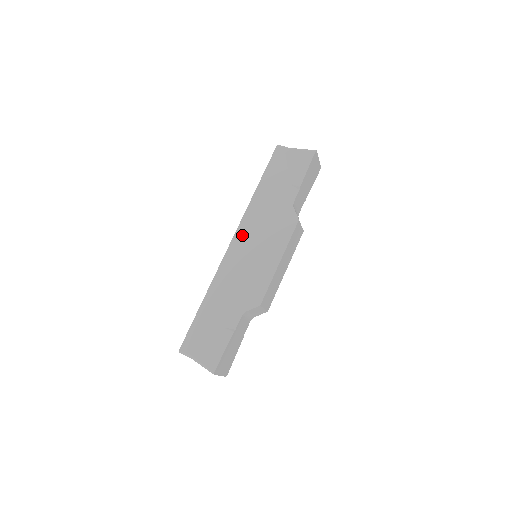
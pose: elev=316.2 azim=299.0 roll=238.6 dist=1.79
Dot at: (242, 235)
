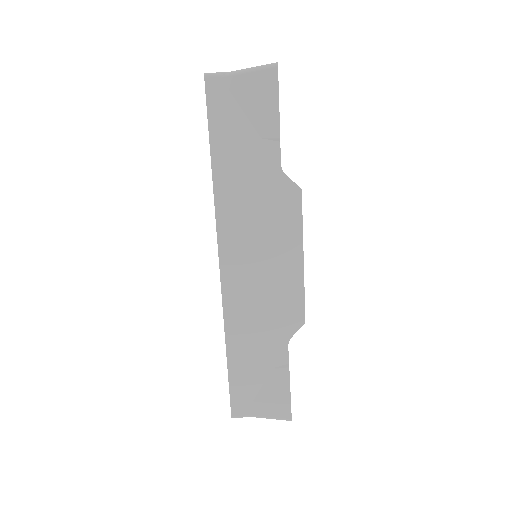
Dot at: (230, 246)
